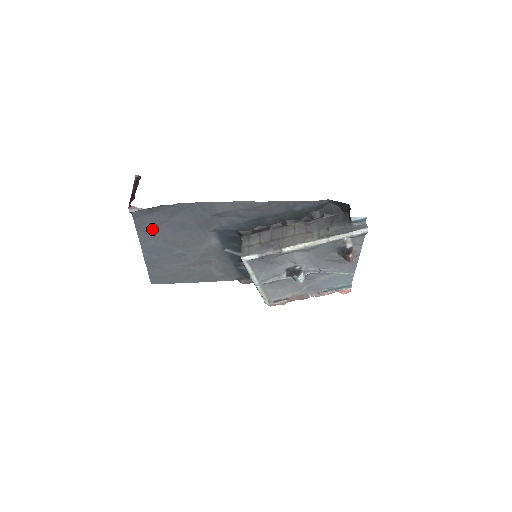
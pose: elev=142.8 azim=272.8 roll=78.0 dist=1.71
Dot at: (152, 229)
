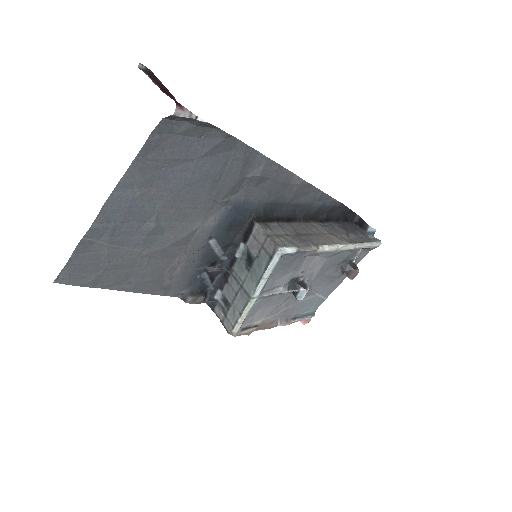
Dot at: (158, 166)
